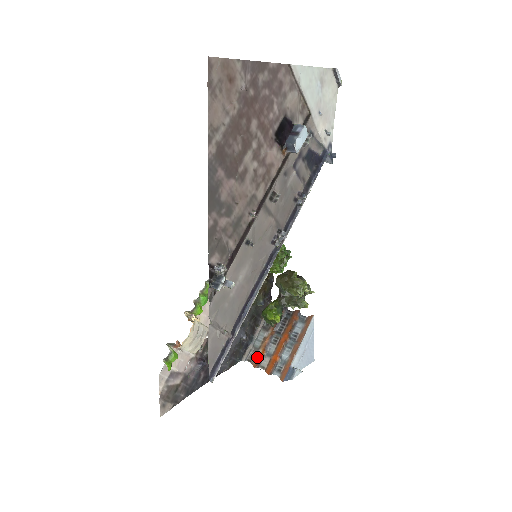
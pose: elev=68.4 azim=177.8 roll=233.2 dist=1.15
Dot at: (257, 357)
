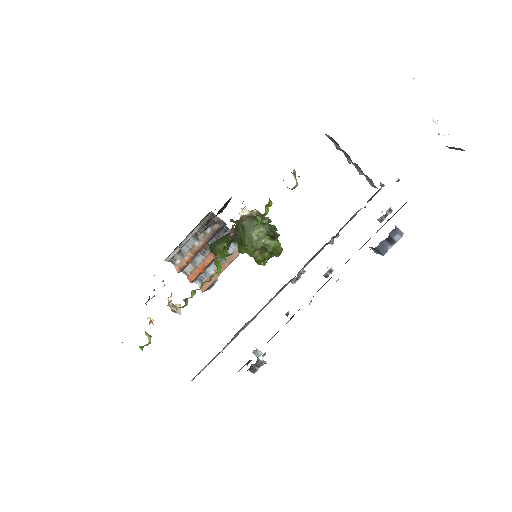
Dot at: (182, 263)
